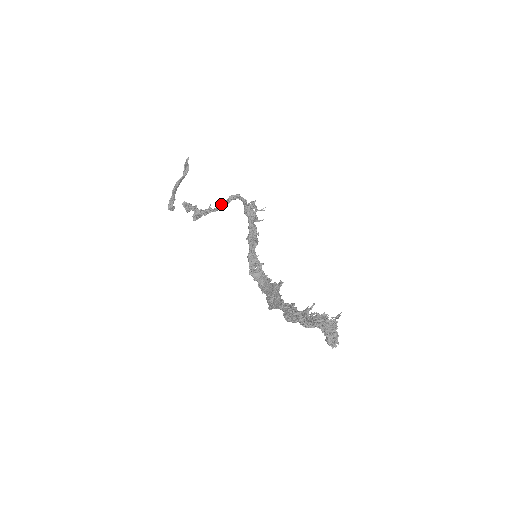
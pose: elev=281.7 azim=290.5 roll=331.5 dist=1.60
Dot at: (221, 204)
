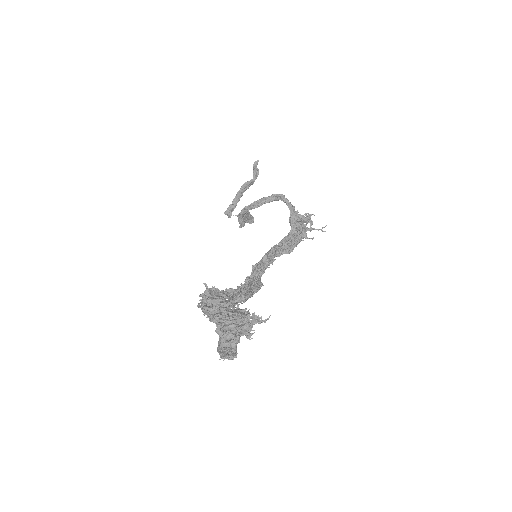
Dot at: (257, 200)
